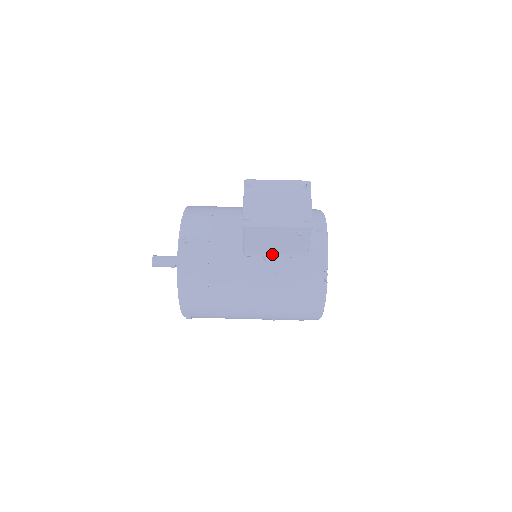
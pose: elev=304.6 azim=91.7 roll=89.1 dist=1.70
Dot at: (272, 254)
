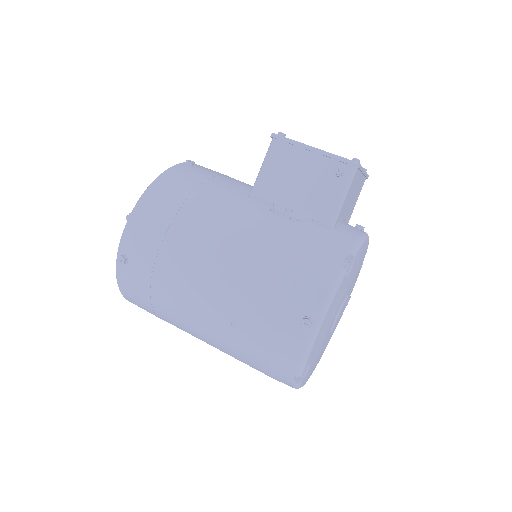
Dot at: (286, 206)
